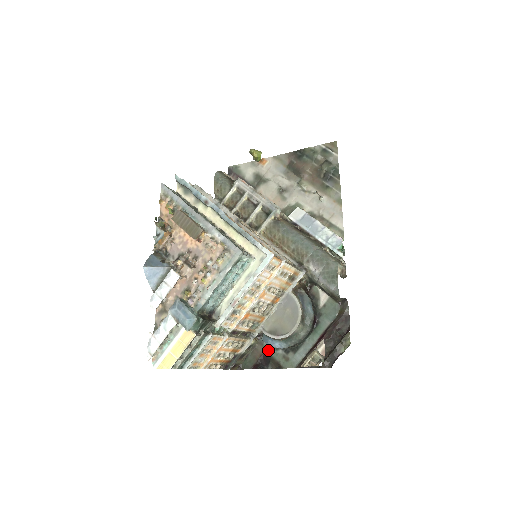
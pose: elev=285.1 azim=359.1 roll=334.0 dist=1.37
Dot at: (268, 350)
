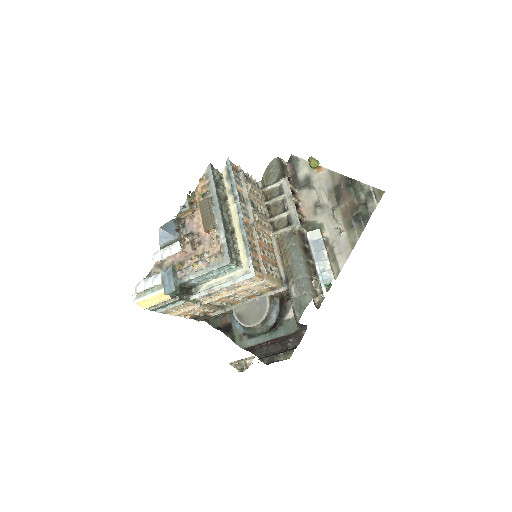
Dot at: (233, 323)
